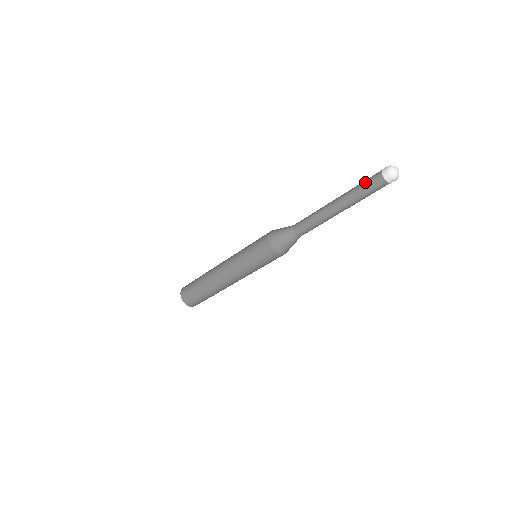
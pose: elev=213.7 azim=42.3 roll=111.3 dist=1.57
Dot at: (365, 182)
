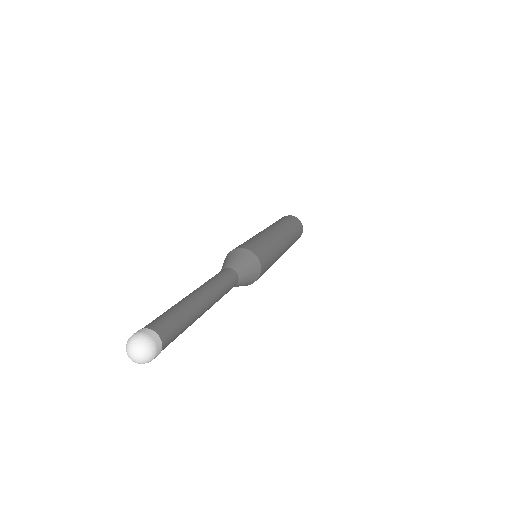
Dot at: occluded
